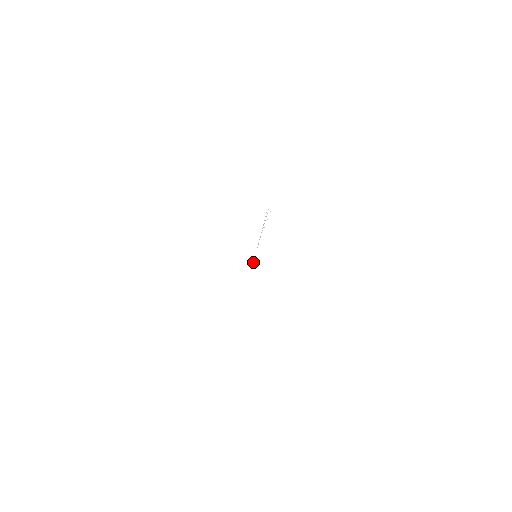
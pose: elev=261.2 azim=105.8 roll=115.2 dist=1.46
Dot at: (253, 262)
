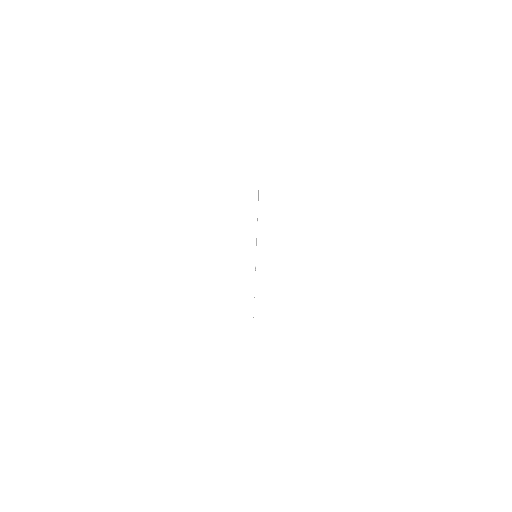
Dot at: (255, 269)
